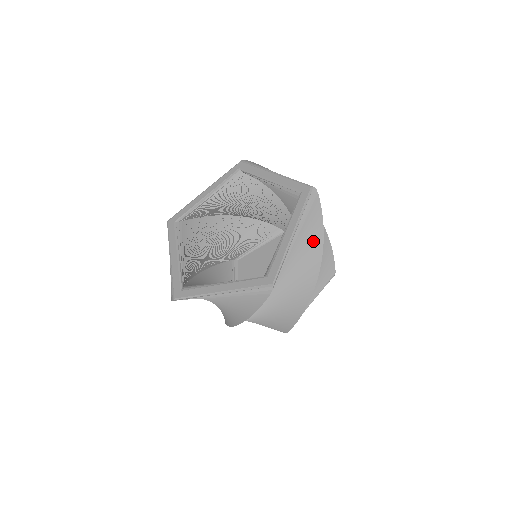
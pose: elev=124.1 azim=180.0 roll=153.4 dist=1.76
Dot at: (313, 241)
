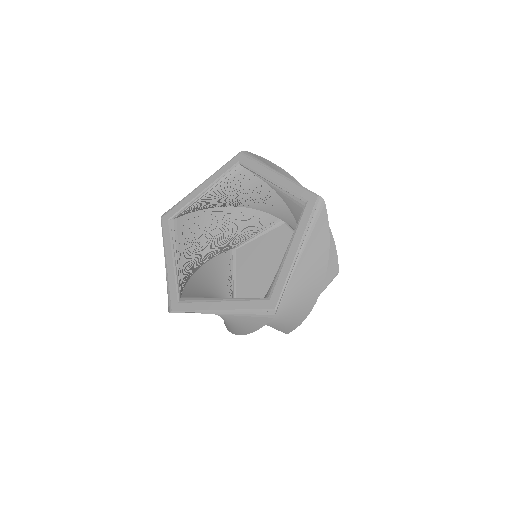
Dot at: (318, 255)
